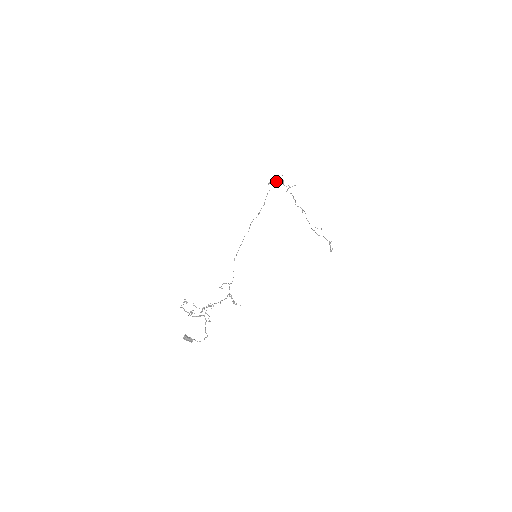
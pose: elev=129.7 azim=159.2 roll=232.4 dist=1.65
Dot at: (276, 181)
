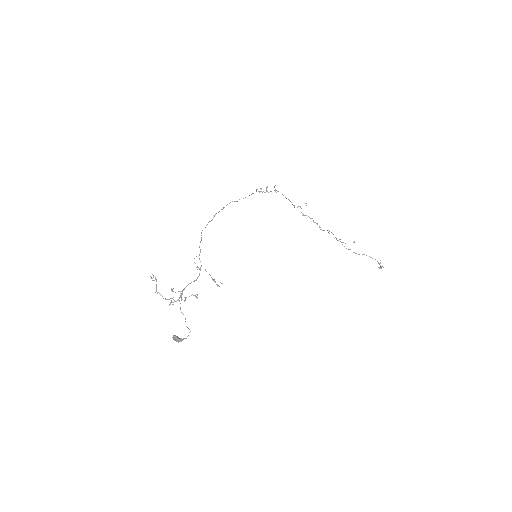
Dot at: (266, 188)
